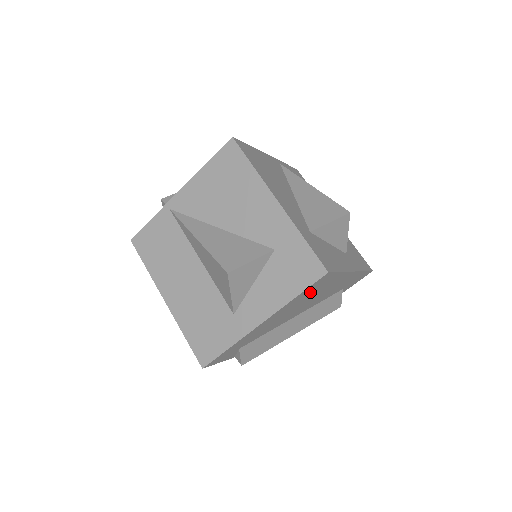
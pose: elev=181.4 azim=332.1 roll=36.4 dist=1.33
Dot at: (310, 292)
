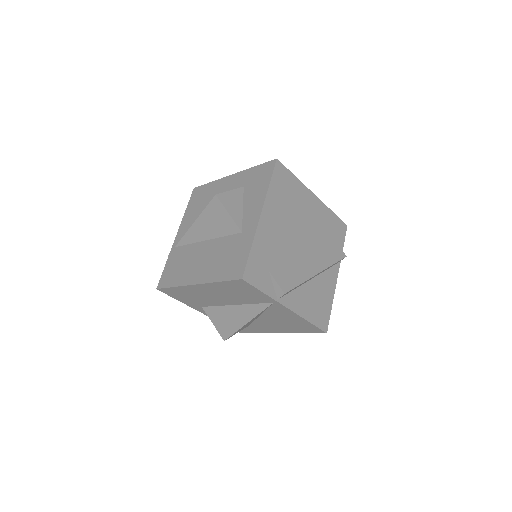
Dot at: (283, 192)
